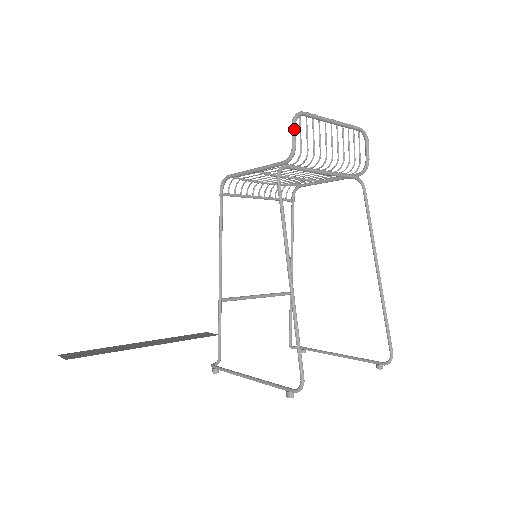
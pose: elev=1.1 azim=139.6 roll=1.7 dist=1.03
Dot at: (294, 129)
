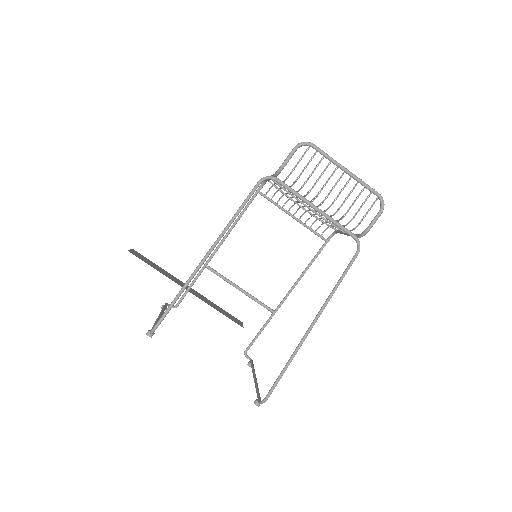
Dot at: (292, 151)
